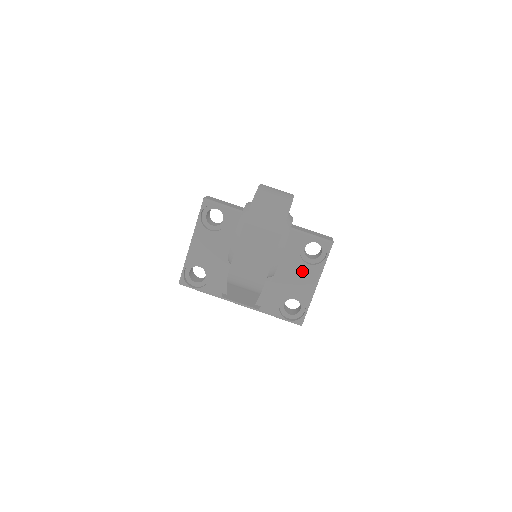
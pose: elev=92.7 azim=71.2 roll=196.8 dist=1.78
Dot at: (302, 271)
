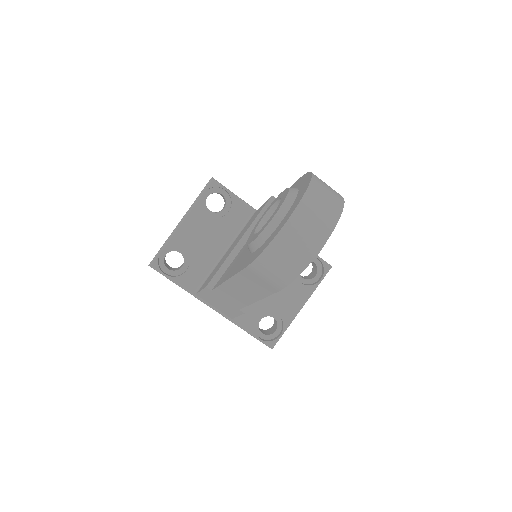
Dot at: (292, 288)
